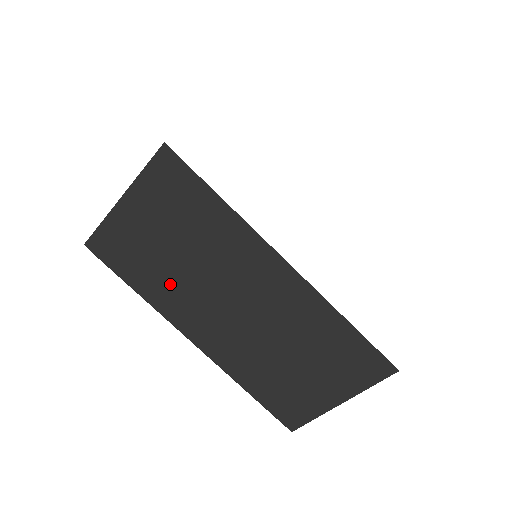
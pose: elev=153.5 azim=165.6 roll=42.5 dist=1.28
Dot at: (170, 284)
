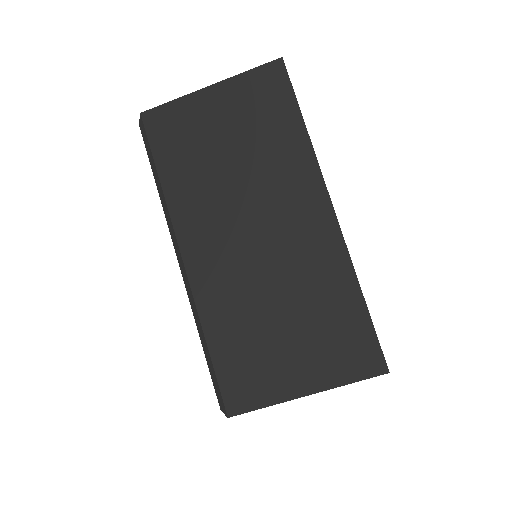
Dot at: occluded
